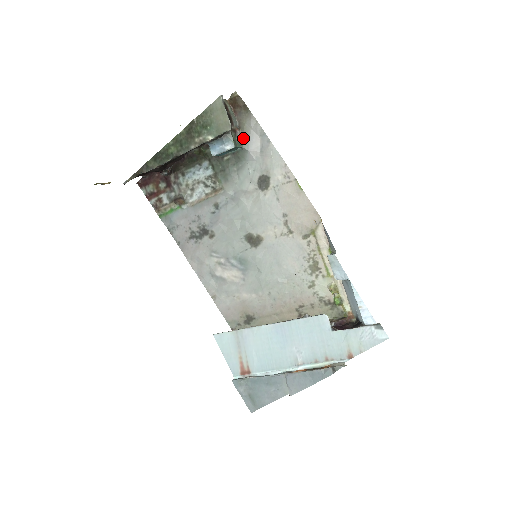
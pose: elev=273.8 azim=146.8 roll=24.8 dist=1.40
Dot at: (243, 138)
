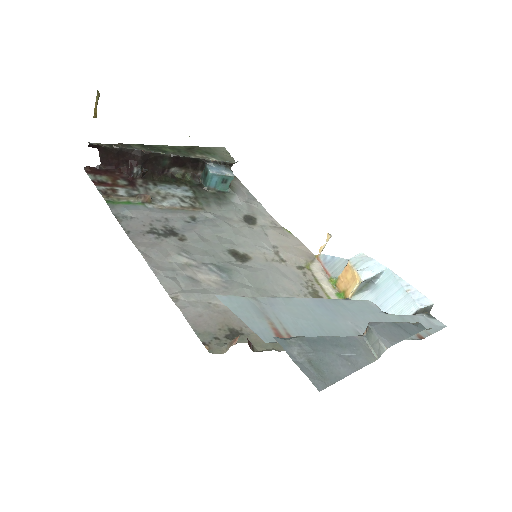
Dot at: (231, 186)
